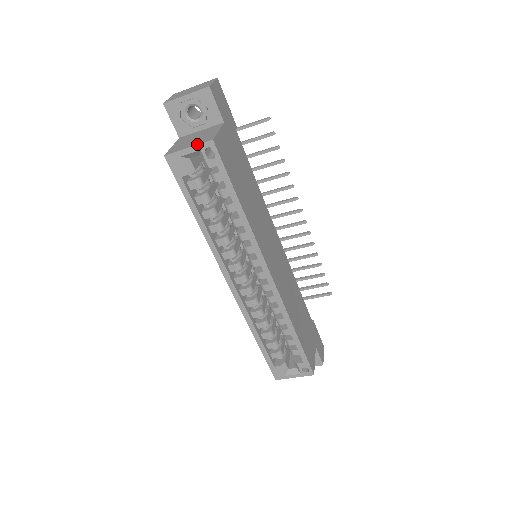
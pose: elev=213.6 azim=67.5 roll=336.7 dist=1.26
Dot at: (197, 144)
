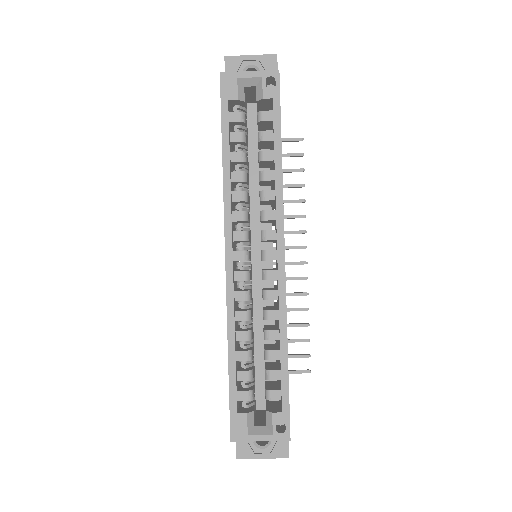
Dot at: (260, 71)
